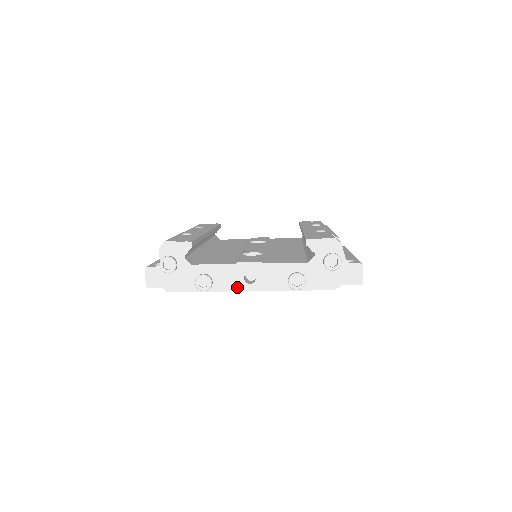
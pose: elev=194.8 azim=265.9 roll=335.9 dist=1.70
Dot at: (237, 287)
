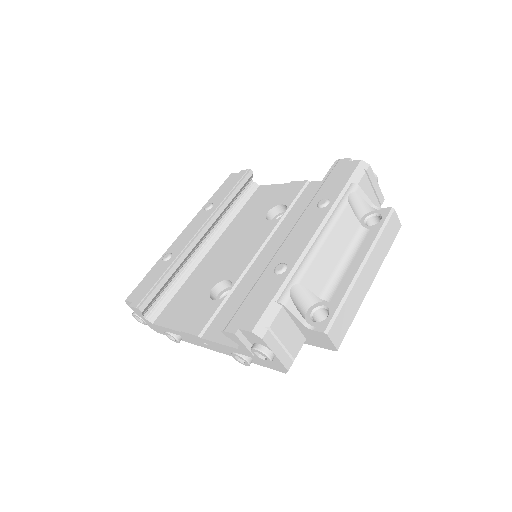
Dot at: (200, 344)
